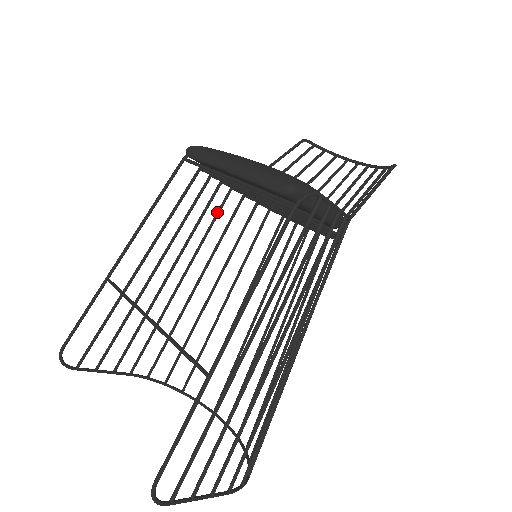
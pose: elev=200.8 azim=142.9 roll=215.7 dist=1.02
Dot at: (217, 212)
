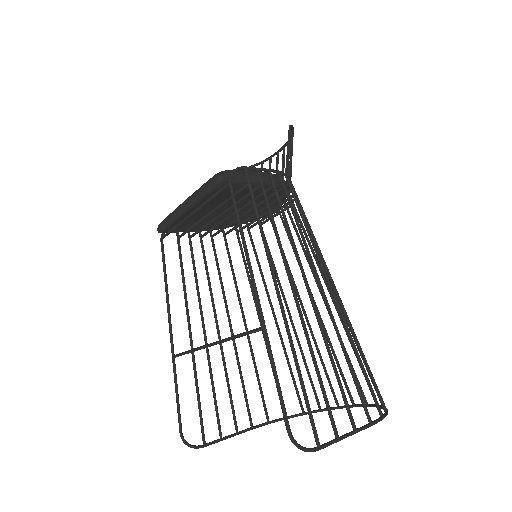
Dot at: (215, 260)
